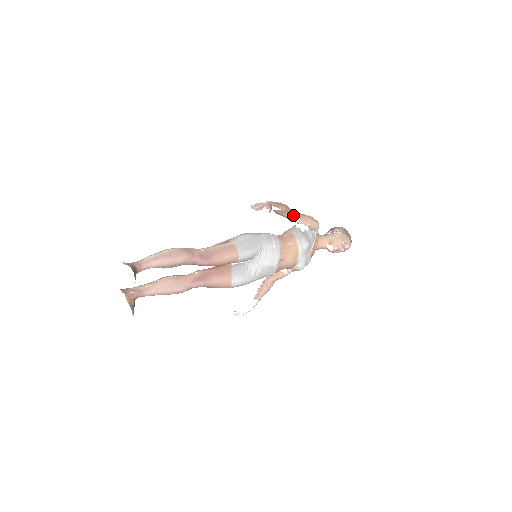
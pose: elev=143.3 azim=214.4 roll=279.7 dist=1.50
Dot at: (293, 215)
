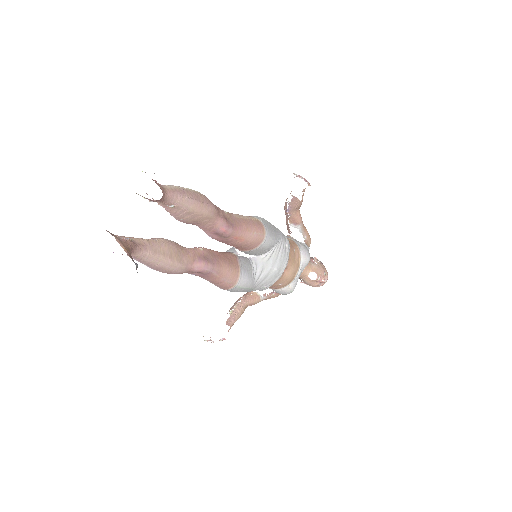
Dot at: (300, 217)
